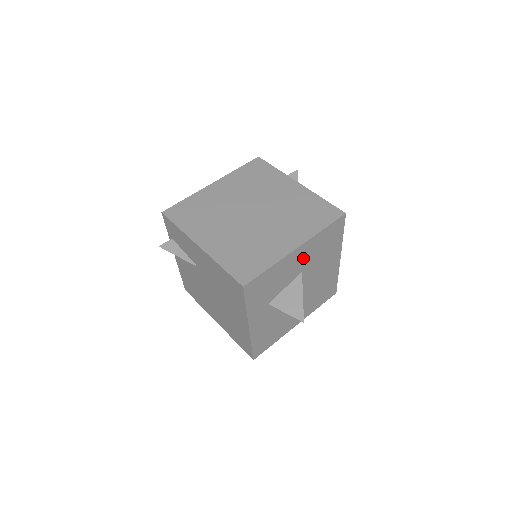
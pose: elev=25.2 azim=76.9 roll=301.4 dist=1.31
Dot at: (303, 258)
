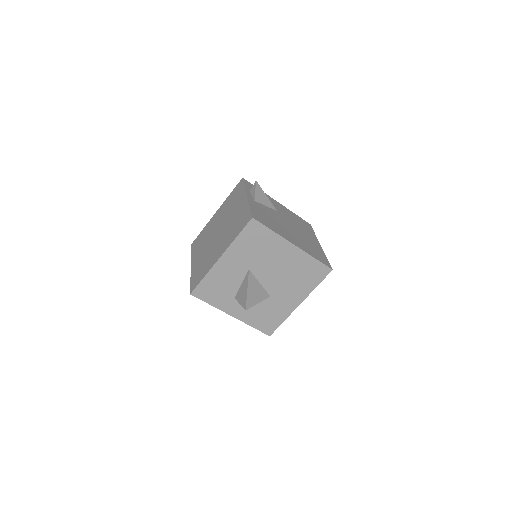
Dot at: (237, 261)
